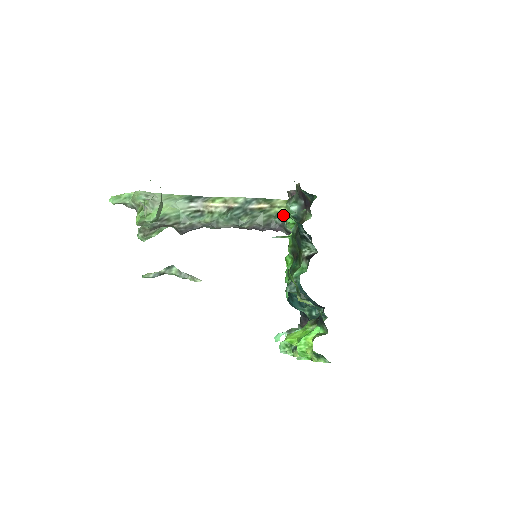
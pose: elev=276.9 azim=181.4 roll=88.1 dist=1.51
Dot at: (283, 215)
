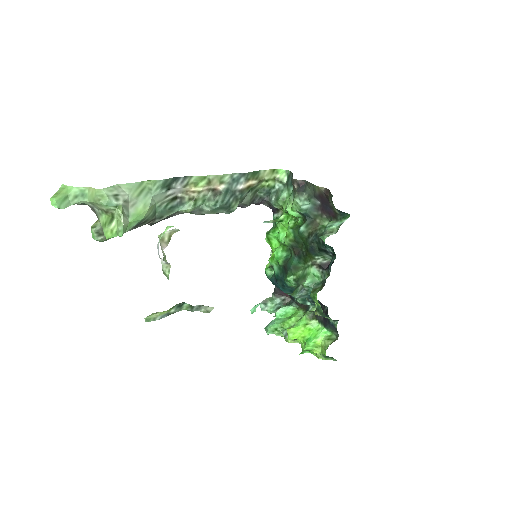
Dot at: (270, 189)
